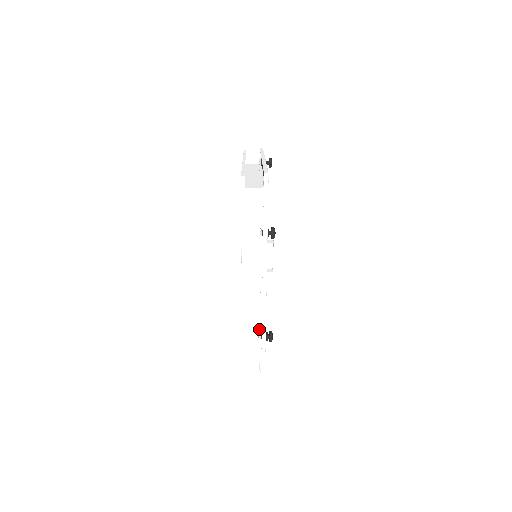
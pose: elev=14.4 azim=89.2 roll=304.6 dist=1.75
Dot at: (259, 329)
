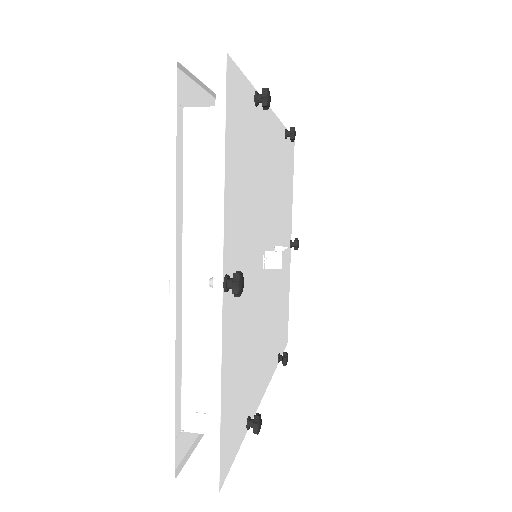
Dot at: occluded
